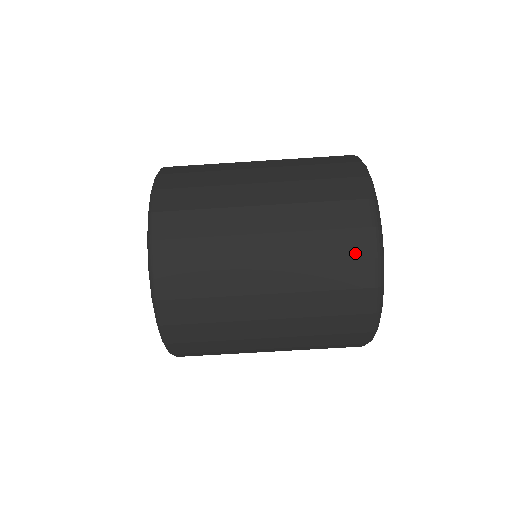
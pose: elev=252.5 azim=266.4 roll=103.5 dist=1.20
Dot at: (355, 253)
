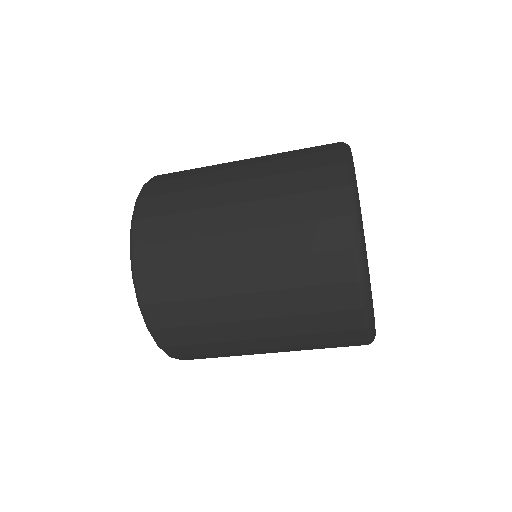
Dot at: (331, 245)
